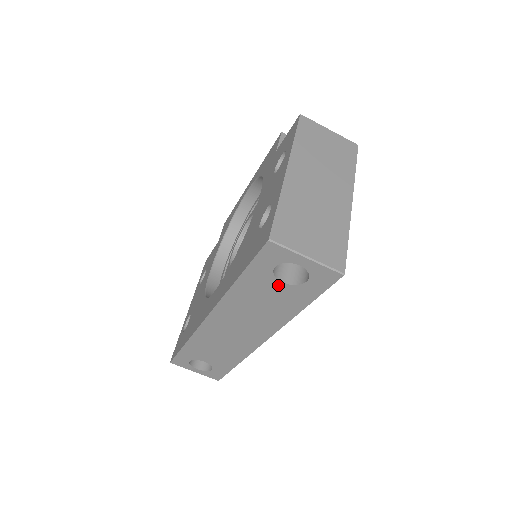
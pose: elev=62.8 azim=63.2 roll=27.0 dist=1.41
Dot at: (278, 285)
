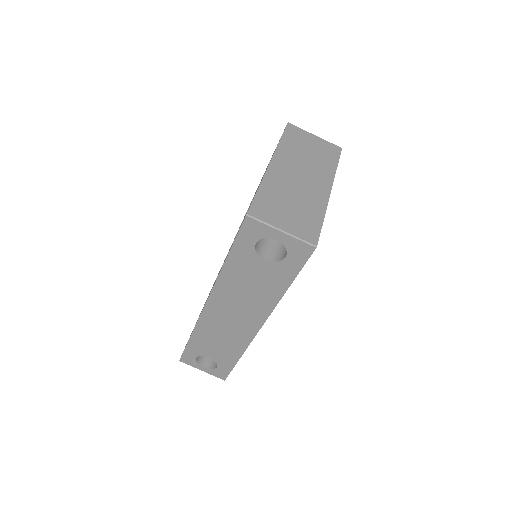
Dot at: (262, 263)
